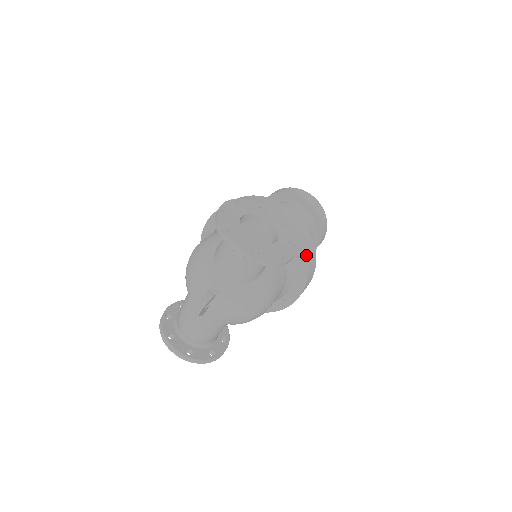
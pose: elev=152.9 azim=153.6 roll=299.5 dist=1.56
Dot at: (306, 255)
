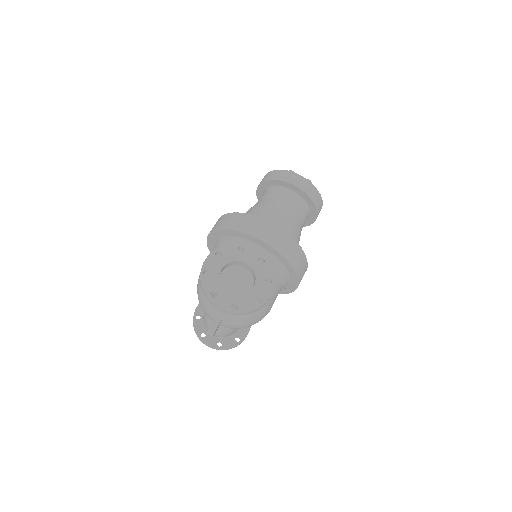
Dot at: (292, 264)
